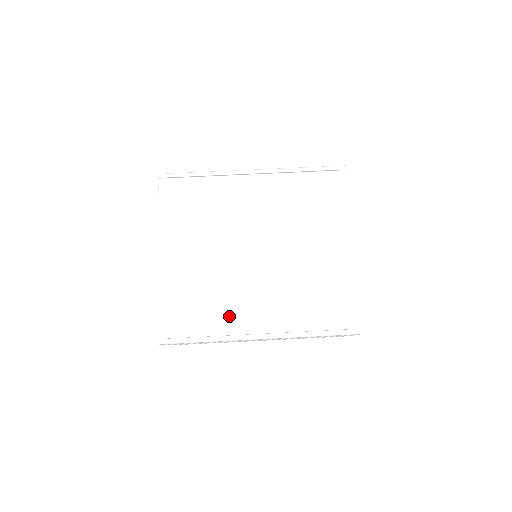
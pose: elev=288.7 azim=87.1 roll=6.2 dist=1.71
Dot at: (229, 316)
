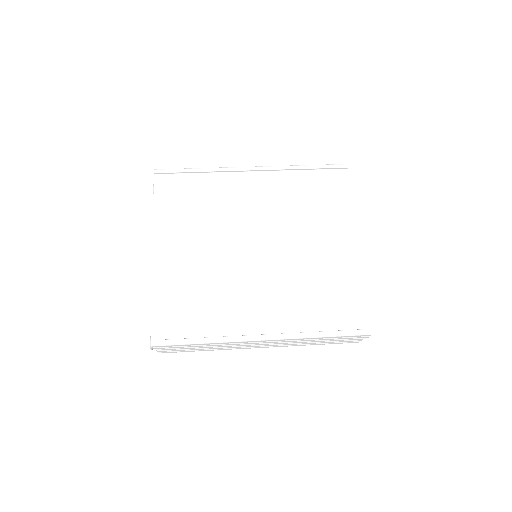
Dot at: (228, 316)
